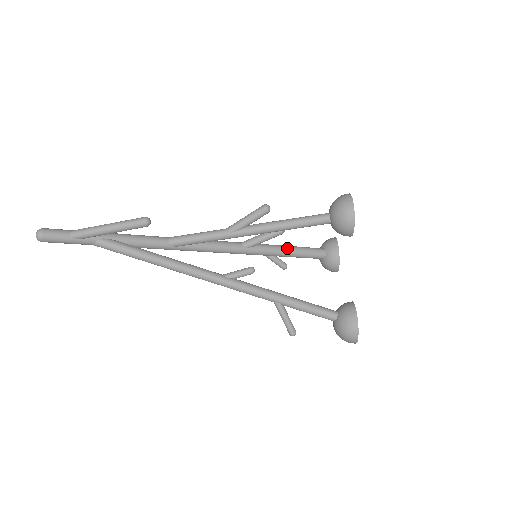
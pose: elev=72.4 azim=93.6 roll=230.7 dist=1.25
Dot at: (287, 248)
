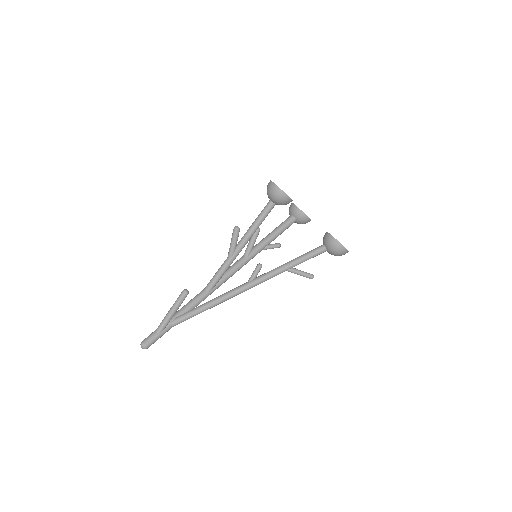
Dot at: (270, 235)
